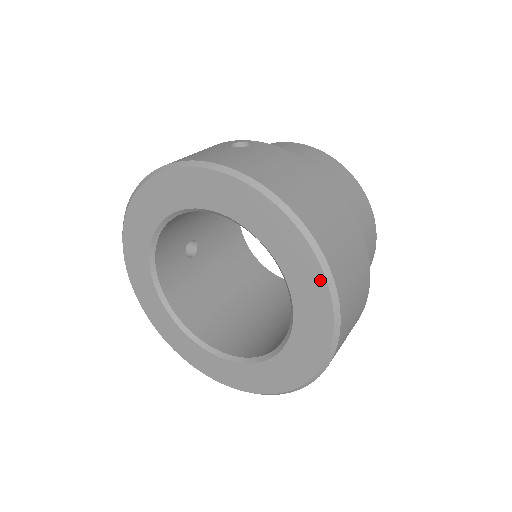
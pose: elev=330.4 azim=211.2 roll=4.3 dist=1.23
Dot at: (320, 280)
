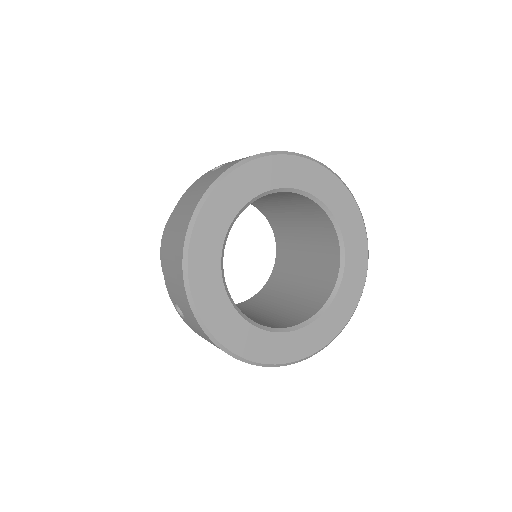
Dot at: (342, 188)
